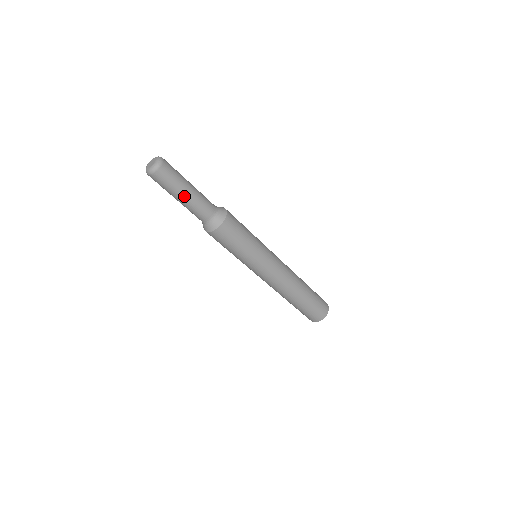
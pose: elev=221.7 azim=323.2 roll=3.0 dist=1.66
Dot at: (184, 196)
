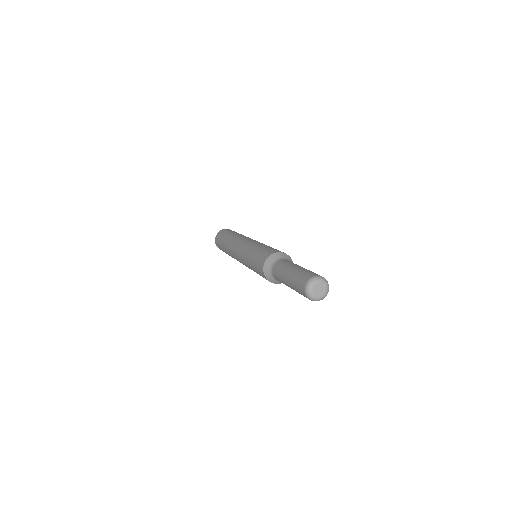
Dot at: occluded
